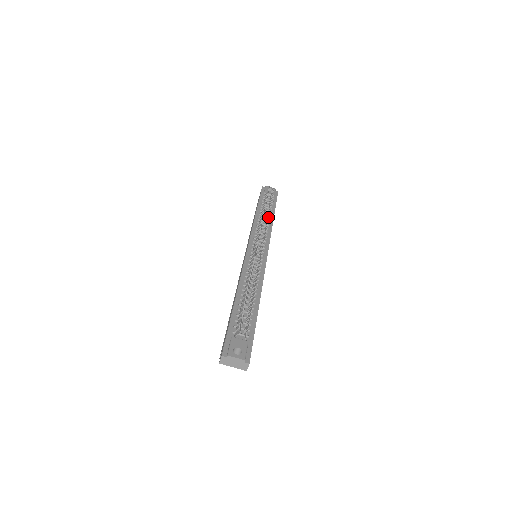
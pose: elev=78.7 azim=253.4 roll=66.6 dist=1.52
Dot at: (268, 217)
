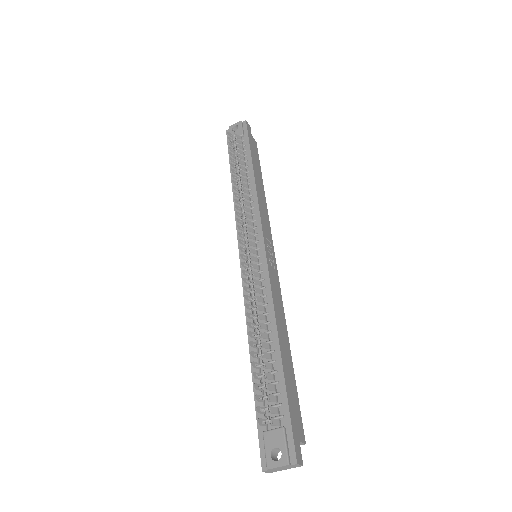
Dot at: occluded
